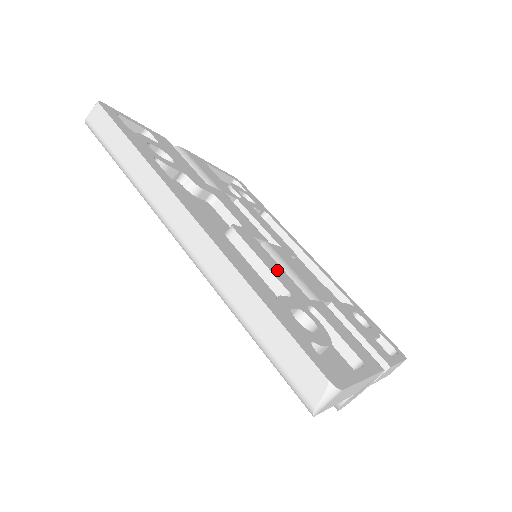
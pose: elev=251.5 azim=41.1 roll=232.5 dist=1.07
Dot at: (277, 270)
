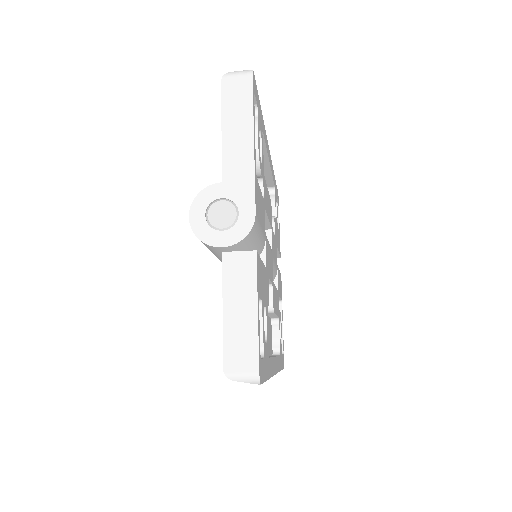
Dot at: occluded
